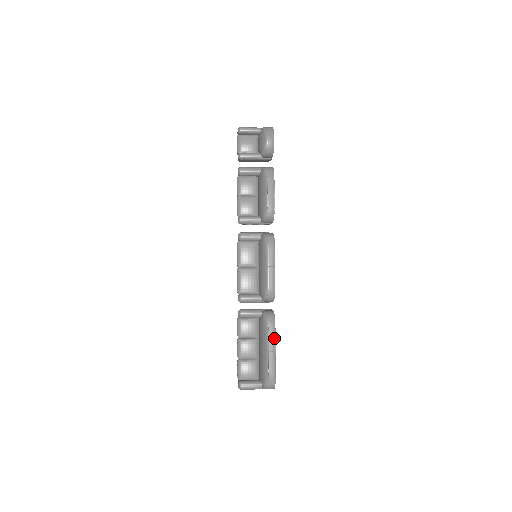
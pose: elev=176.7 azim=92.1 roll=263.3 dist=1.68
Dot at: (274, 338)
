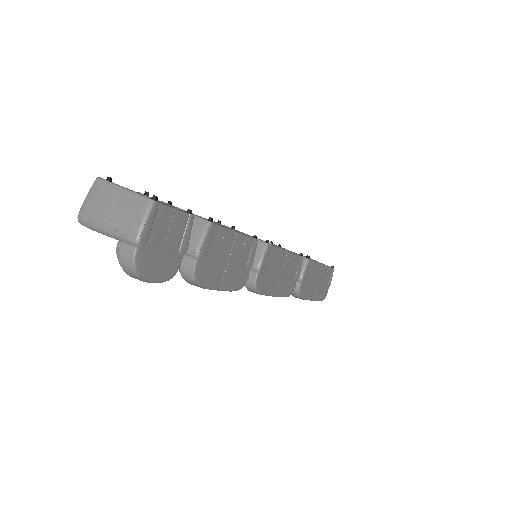
Dot at: occluded
